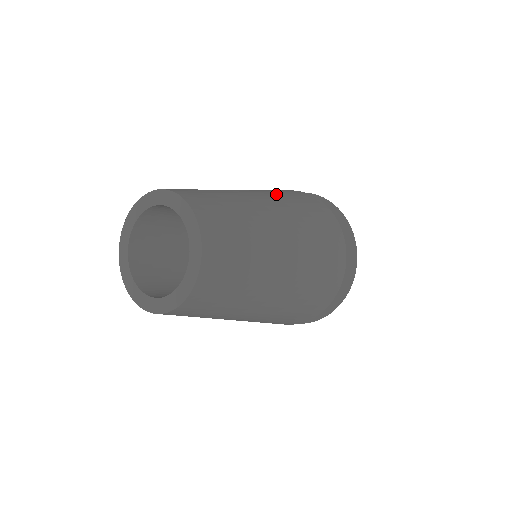
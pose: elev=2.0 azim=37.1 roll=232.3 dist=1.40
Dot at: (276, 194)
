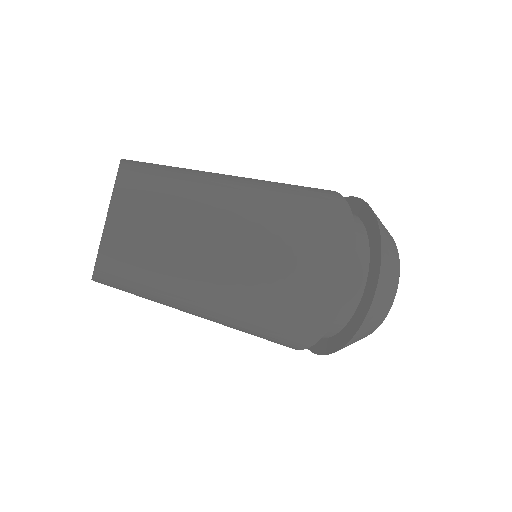
Dot at: (280, 193)
